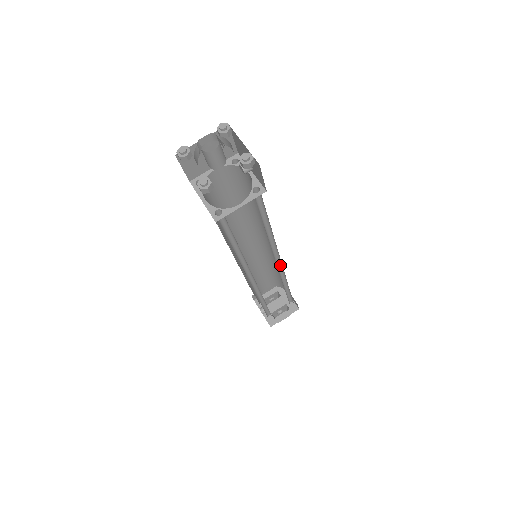
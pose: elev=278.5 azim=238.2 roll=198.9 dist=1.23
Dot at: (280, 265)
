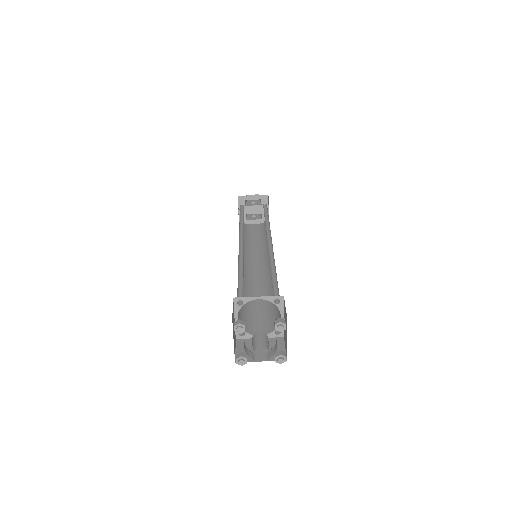
Dot at: occluded
